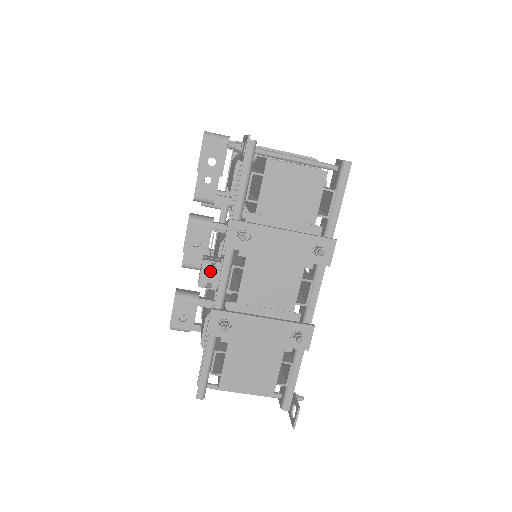
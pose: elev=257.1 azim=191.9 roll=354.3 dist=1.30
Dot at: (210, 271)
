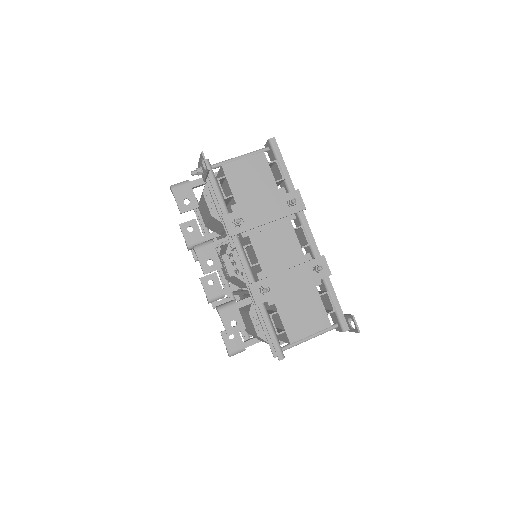
Dot at: (231, 261)
